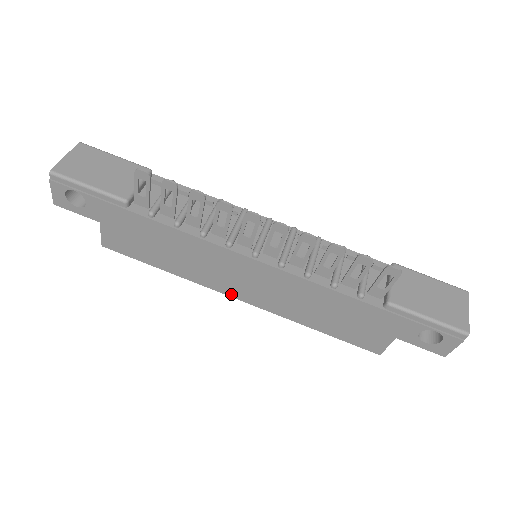
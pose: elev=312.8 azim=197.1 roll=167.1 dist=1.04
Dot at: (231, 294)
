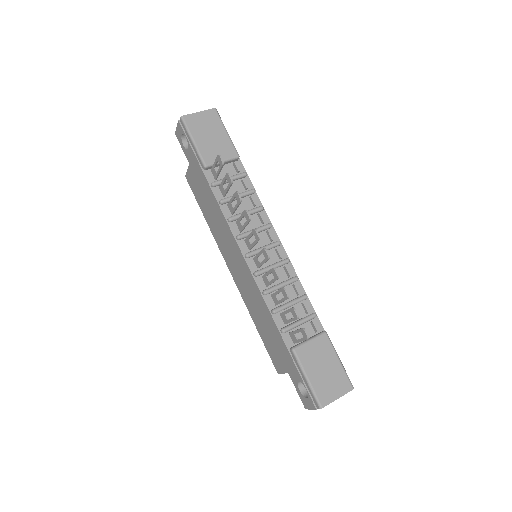
Dot at: (228, 264)
